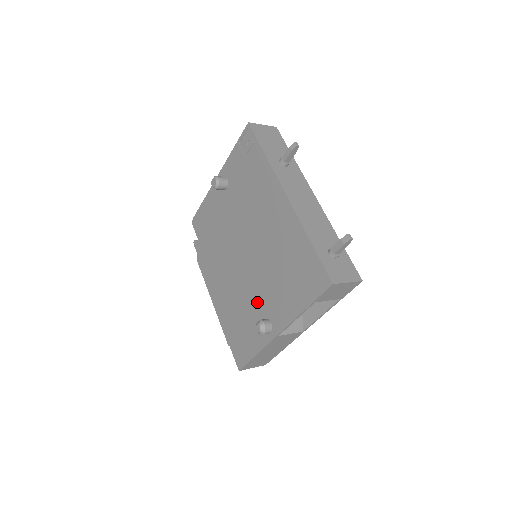
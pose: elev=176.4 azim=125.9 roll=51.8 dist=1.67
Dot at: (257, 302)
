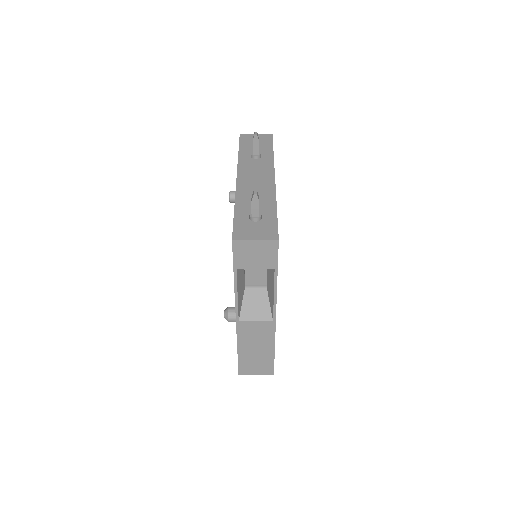
Dot at: occluded
